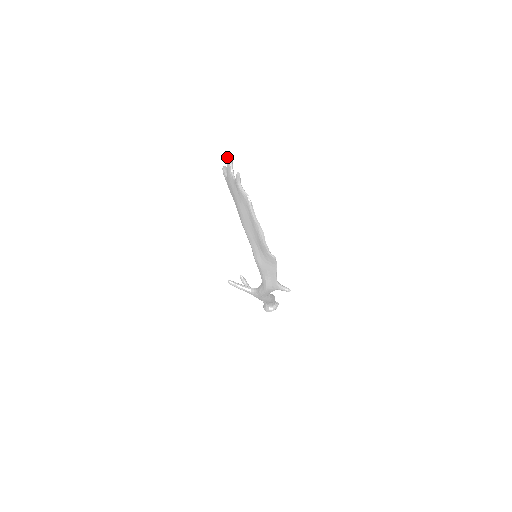
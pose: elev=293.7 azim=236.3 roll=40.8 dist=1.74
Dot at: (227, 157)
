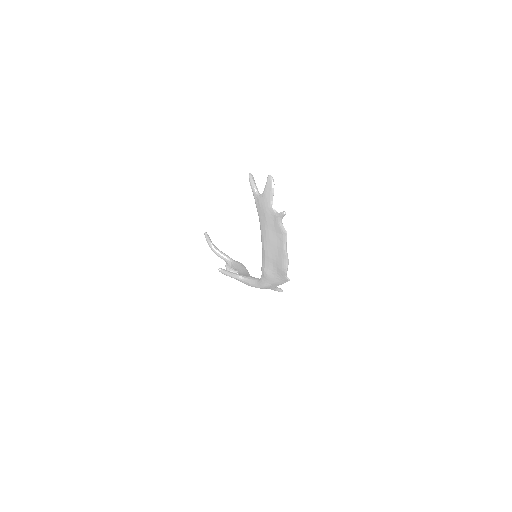
Dot at: (269, 182)
